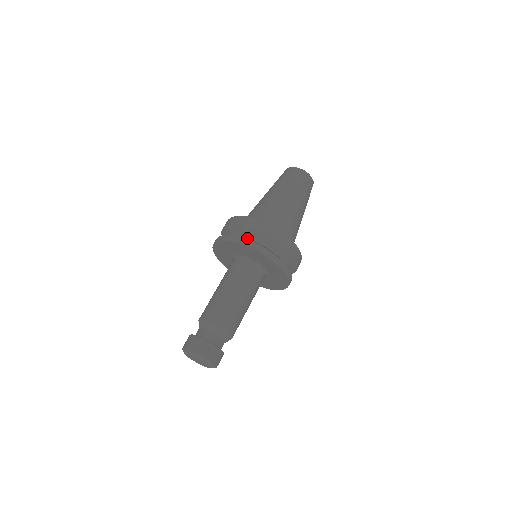
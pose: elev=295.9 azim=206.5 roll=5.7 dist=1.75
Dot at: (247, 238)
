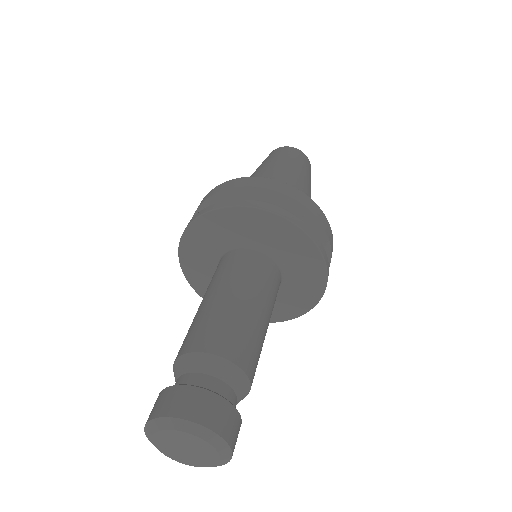
Dot at: occluded
